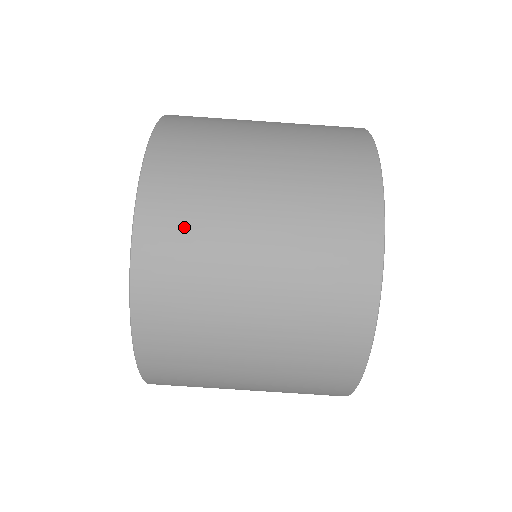
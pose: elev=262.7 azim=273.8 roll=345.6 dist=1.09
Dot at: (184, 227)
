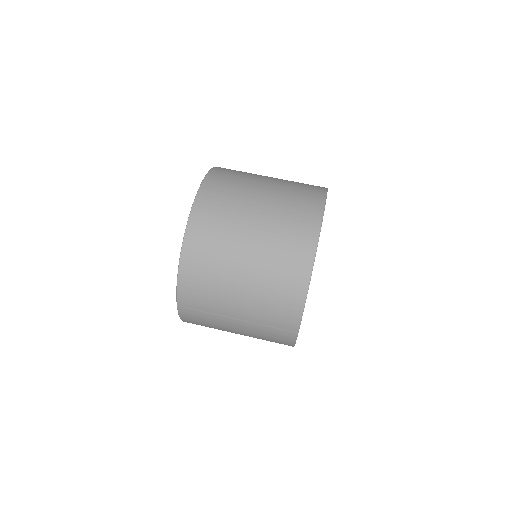
Dot at: (236, 171)
